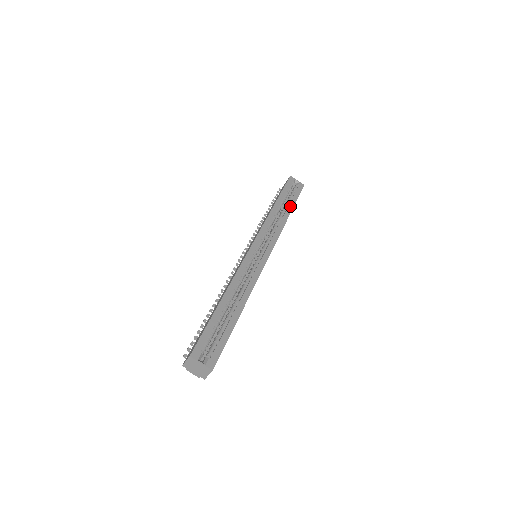
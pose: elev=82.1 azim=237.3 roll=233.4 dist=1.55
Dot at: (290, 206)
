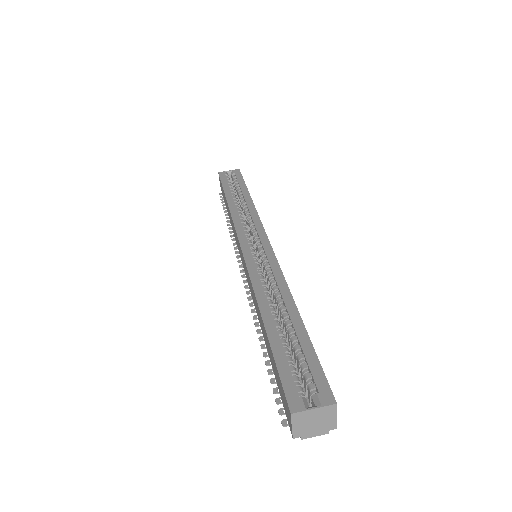
Dot at: (244, 191)
